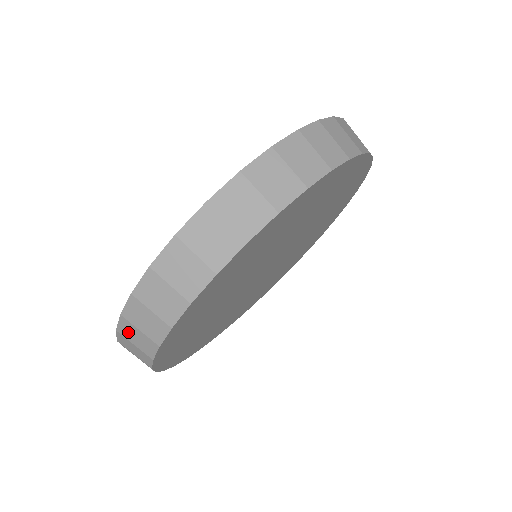
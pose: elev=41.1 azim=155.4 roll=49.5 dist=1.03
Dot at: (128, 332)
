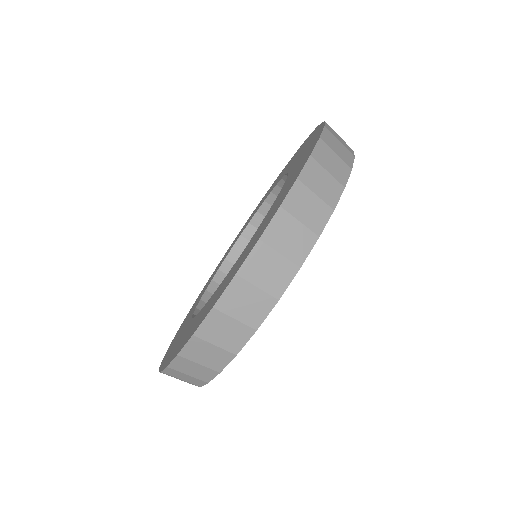
Dot at: occluded
